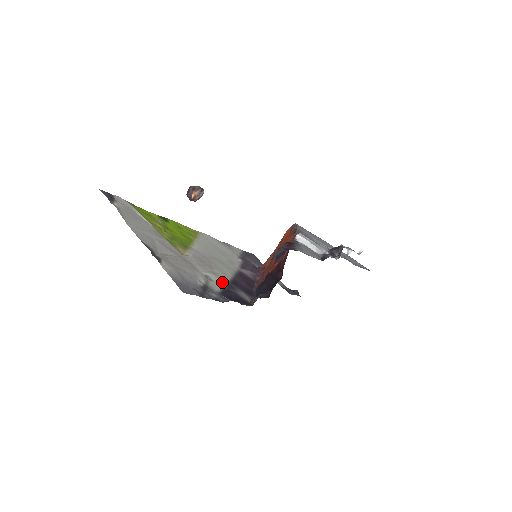
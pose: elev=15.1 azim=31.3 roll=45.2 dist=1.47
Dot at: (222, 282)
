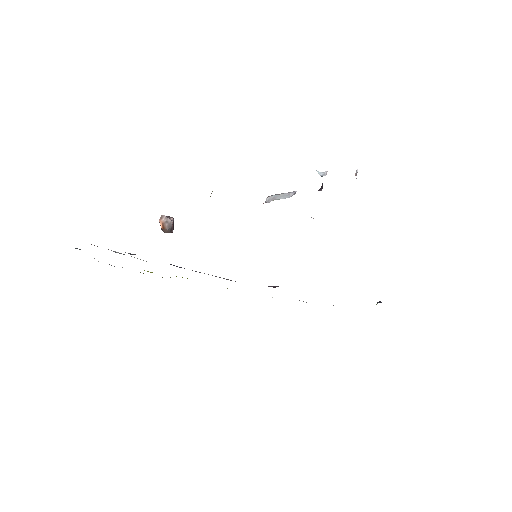
Dot at: occluded
